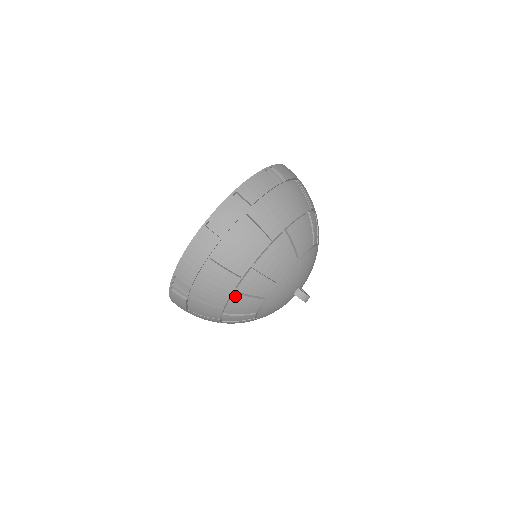
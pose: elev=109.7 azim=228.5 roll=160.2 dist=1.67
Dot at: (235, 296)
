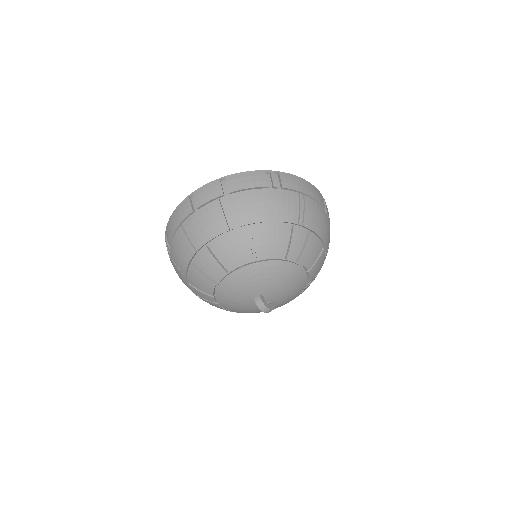
Dot at: (192, 267)
